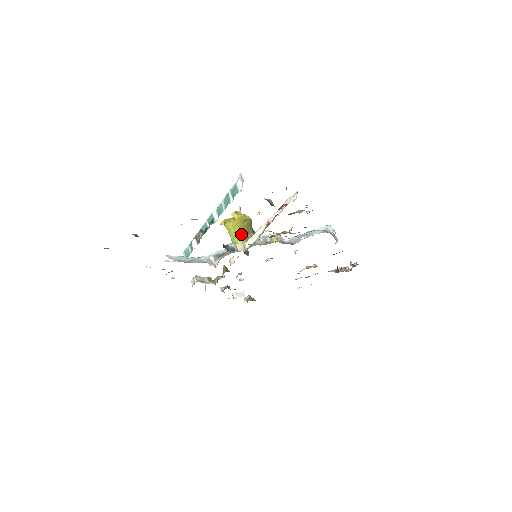
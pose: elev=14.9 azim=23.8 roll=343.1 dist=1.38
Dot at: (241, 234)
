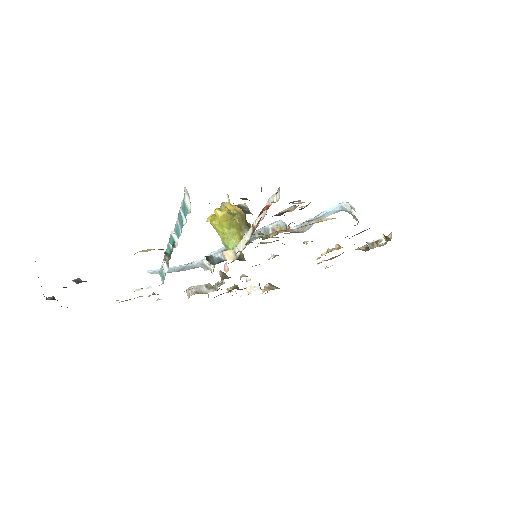
Dot at: (231, 234)
